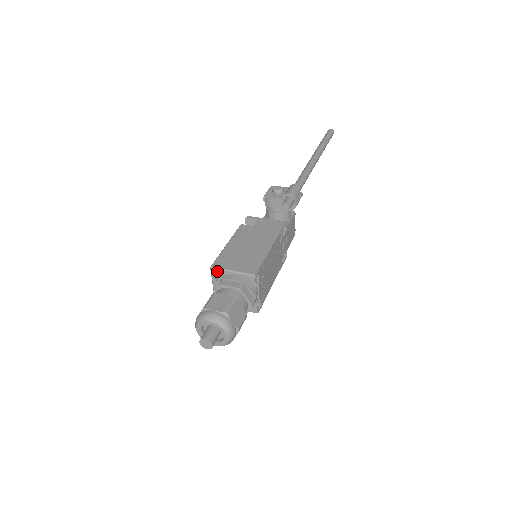
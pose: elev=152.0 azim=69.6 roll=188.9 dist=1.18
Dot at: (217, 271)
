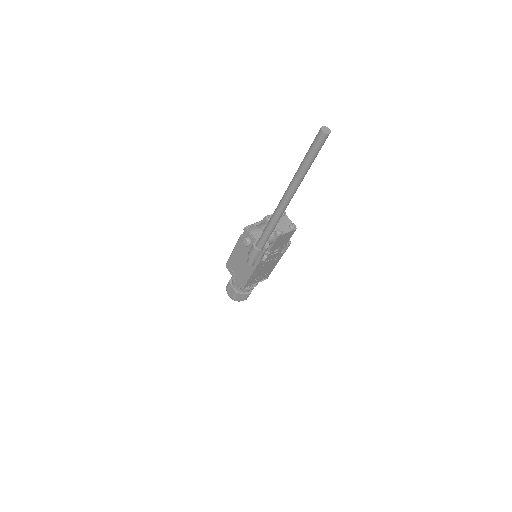
Dot at: (229, 269)
